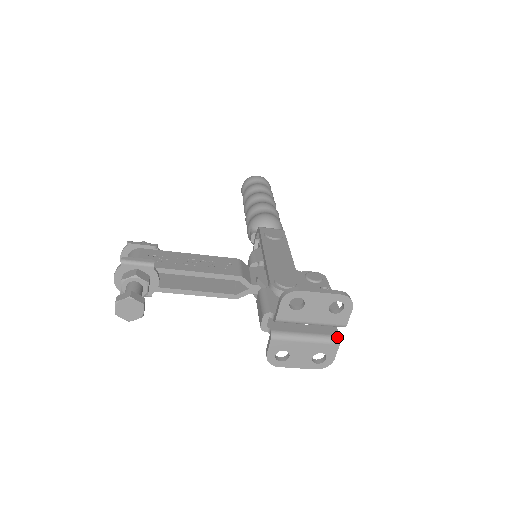
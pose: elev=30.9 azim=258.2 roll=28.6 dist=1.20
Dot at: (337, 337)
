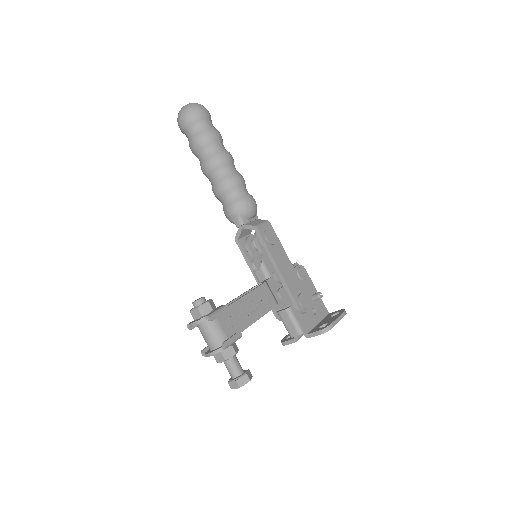
Dot at: occluded
